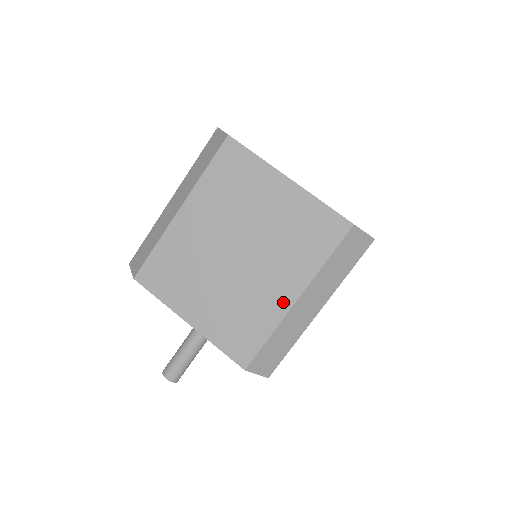
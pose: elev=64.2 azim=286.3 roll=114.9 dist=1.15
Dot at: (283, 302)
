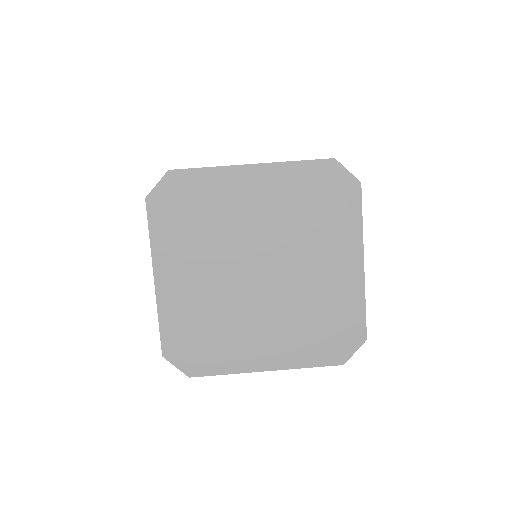
Dot at: occluded
